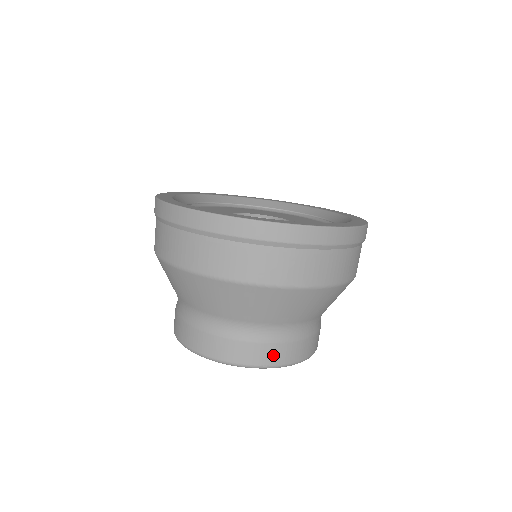
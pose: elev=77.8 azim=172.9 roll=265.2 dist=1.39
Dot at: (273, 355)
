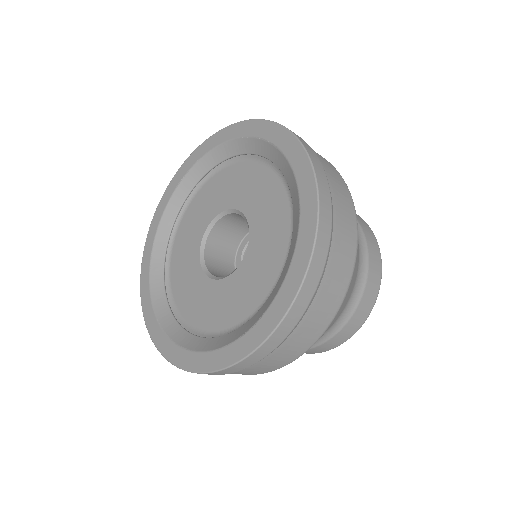
Dot at: (331, 345)
